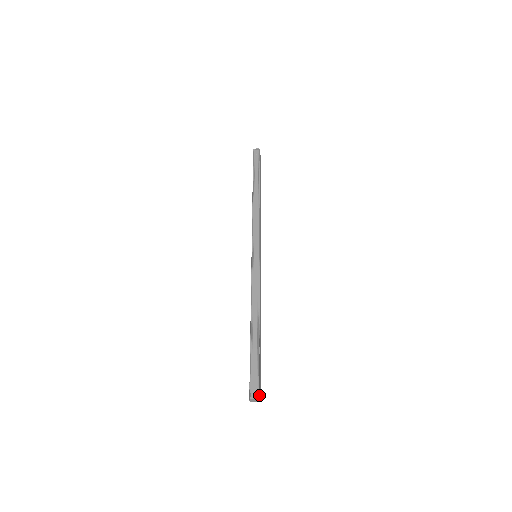
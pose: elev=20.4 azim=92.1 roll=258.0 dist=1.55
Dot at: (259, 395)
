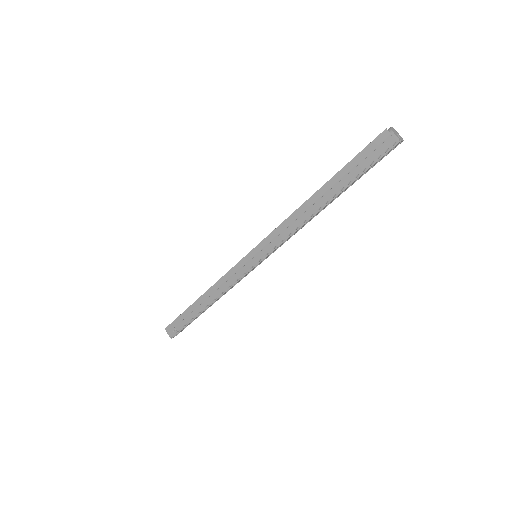
Dot at: occluded
